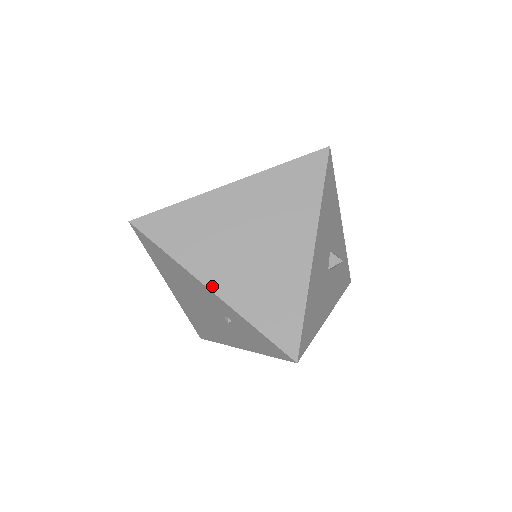
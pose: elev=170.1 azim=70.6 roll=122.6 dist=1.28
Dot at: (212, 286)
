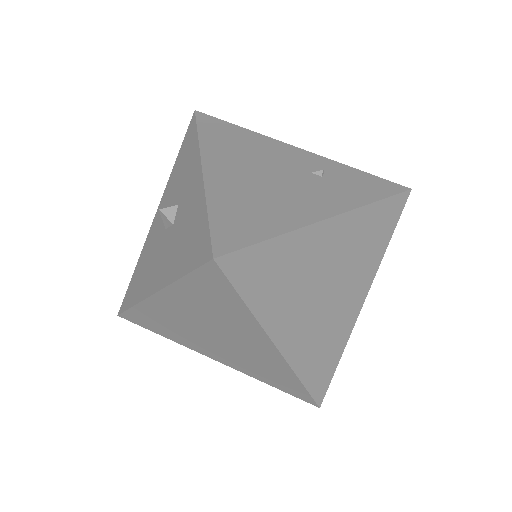
Dot at: occluded
